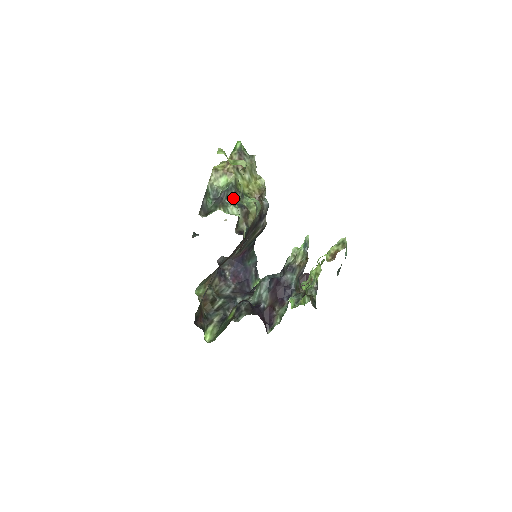
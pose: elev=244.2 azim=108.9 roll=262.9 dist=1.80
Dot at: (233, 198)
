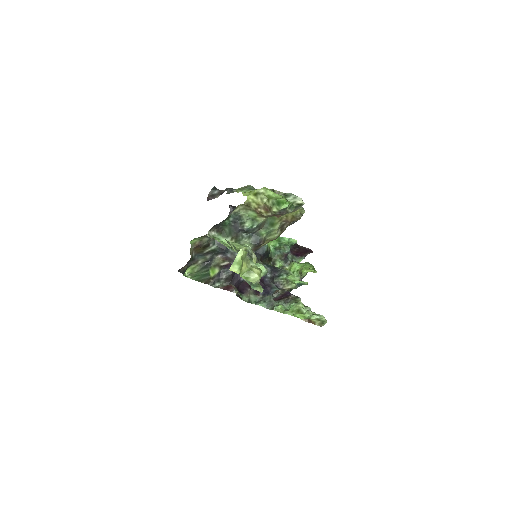
Dot at: occluded
